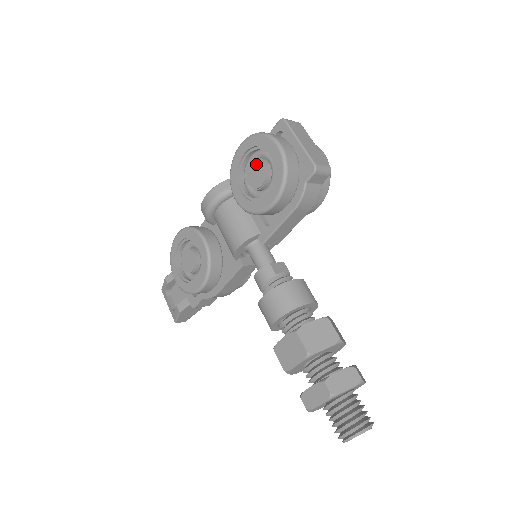
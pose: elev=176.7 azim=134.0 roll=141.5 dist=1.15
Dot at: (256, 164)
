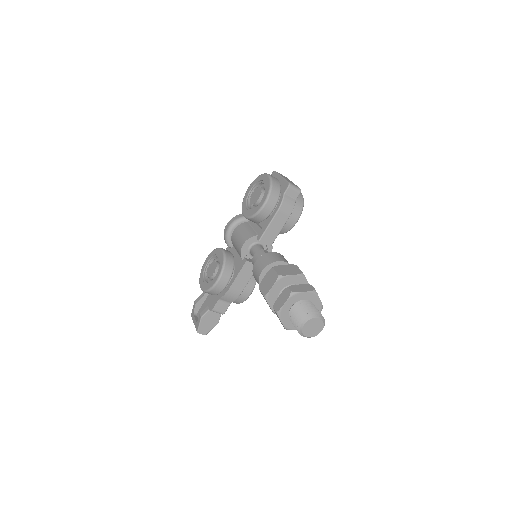
Dot at: (256, 191)
